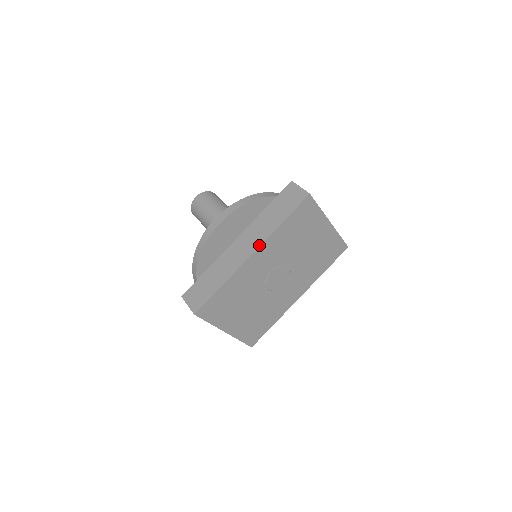
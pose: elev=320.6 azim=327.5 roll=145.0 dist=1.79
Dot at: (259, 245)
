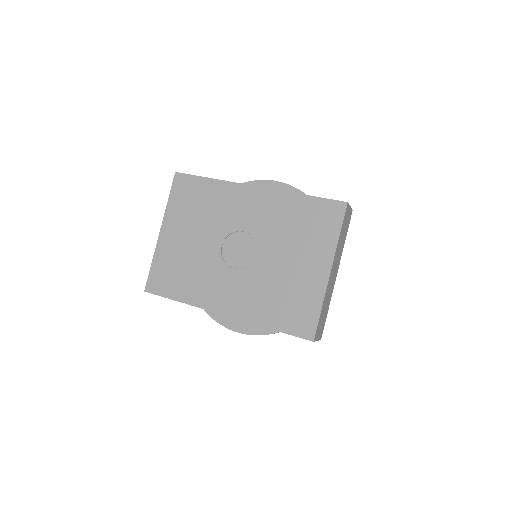
Dot at: (268, 188)
